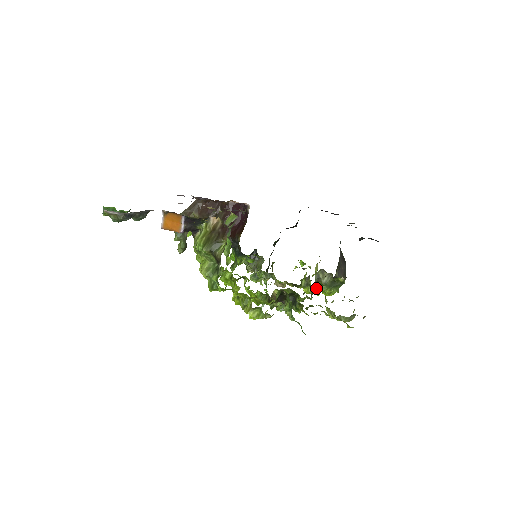
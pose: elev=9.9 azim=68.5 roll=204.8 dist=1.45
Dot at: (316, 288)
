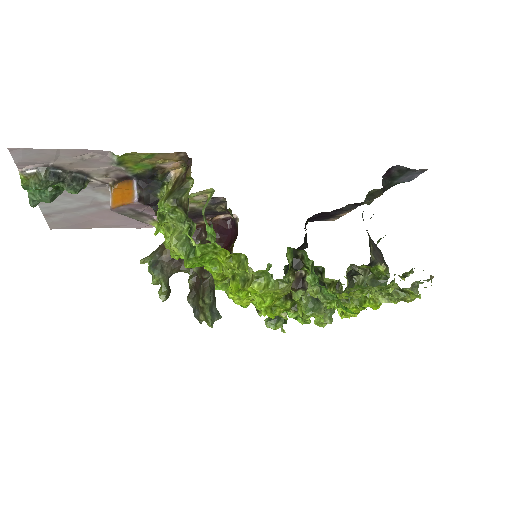
Dot at: occluded
